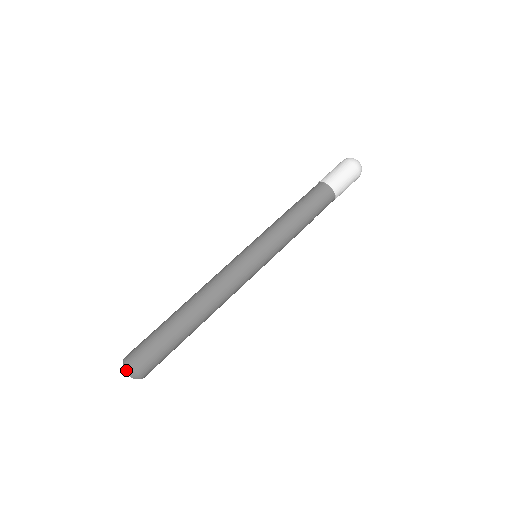
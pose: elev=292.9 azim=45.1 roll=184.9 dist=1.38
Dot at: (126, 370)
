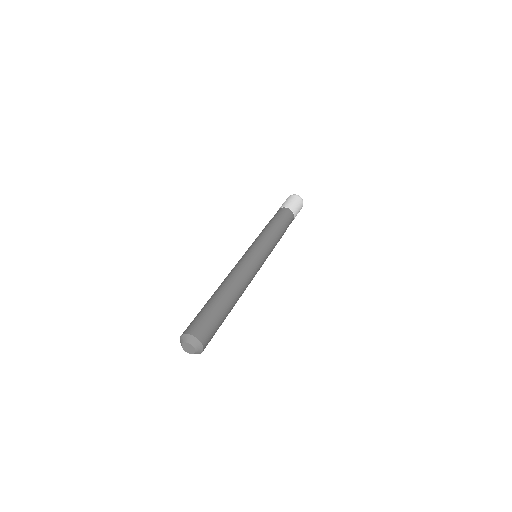
Dot at: (191, 342)
